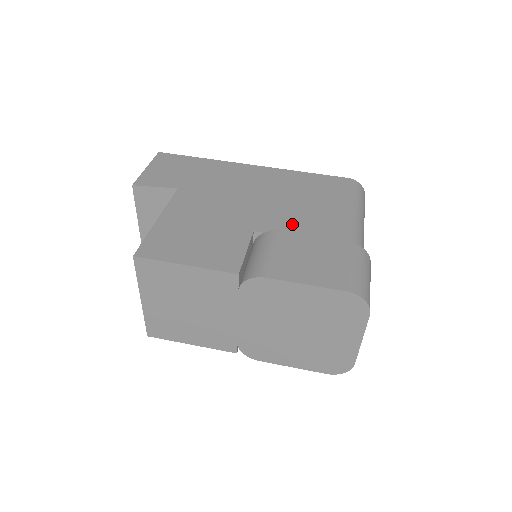
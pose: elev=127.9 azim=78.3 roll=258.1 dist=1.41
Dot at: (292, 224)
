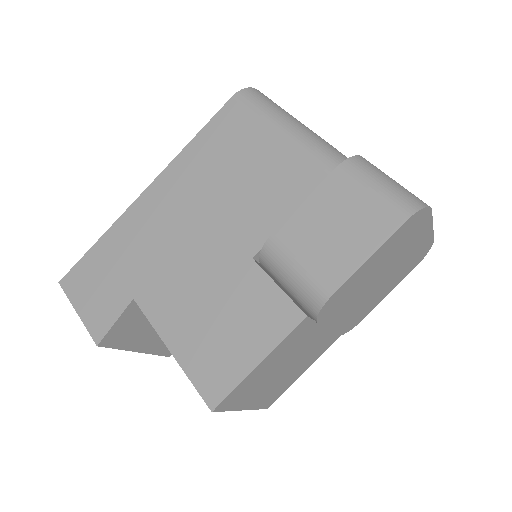
Dot at: (267, 209)
